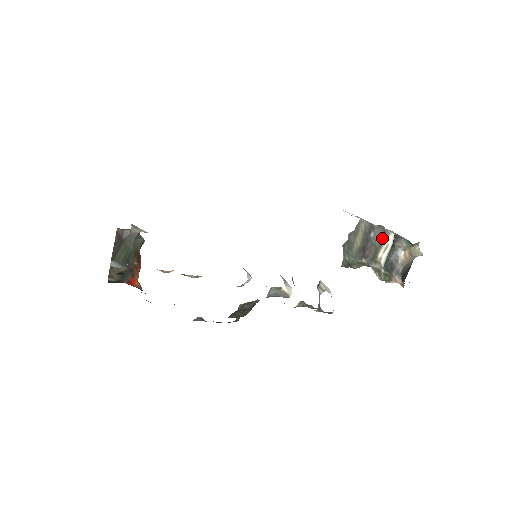
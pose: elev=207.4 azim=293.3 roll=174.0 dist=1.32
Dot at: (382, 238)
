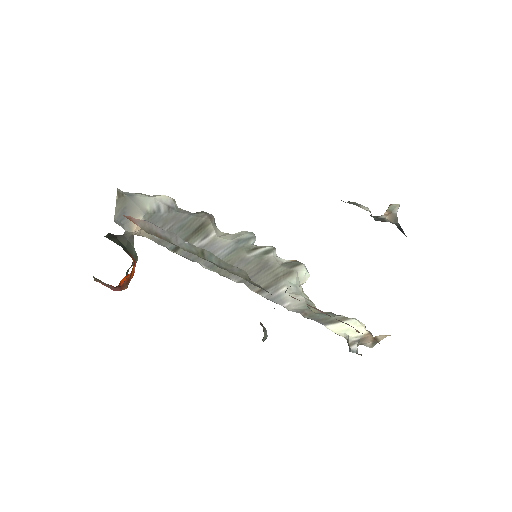
Dot at: (356, 203)
